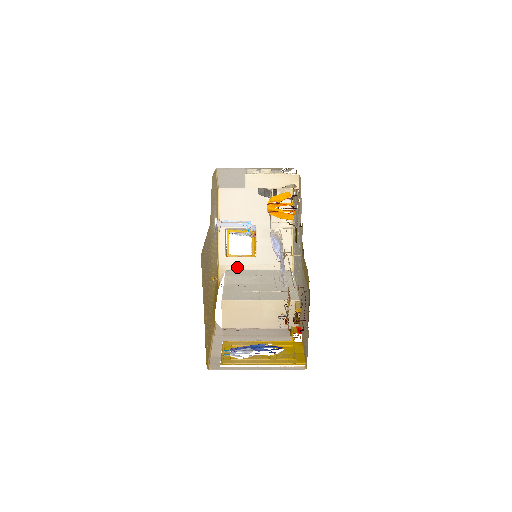
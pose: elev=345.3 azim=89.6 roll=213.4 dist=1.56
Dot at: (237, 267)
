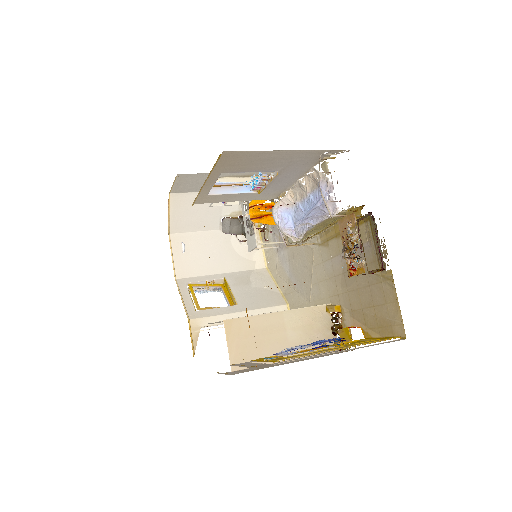
Dot at: (216, 320)
